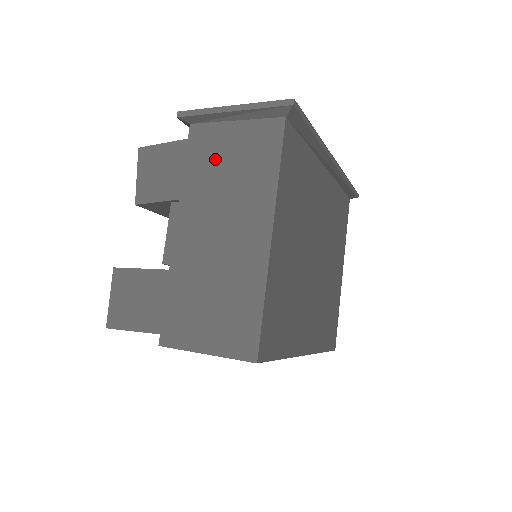
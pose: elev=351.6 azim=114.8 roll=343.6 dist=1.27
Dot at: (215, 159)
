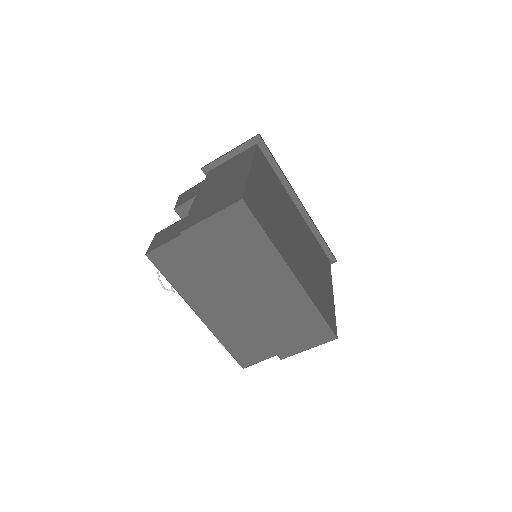
Dot at: (221, 170)
